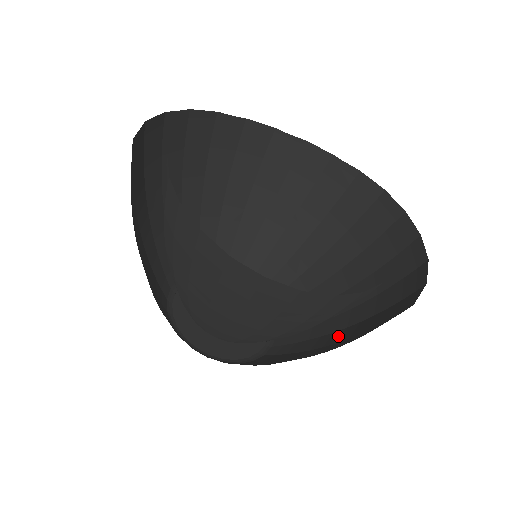
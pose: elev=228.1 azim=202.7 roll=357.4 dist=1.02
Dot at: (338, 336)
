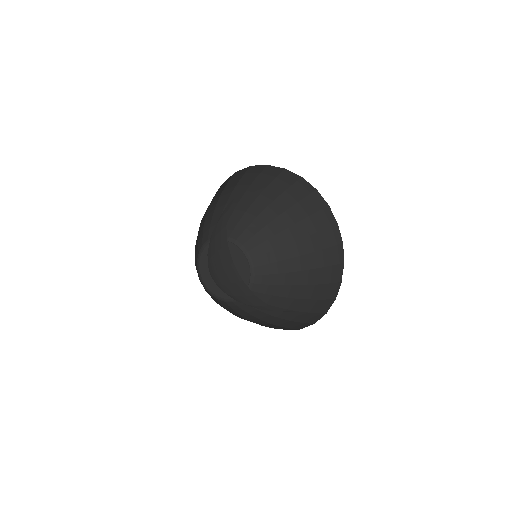
Dot at: (299, 264)
